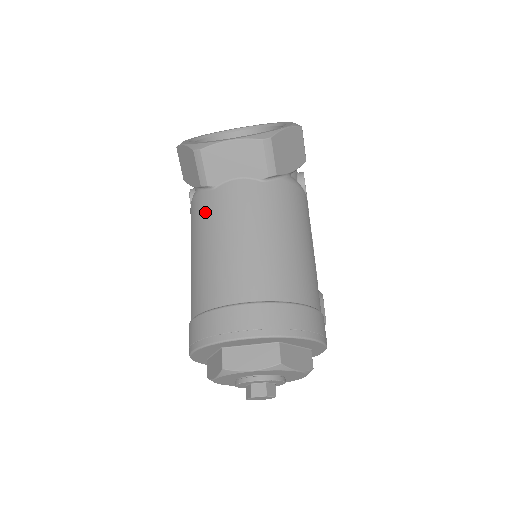
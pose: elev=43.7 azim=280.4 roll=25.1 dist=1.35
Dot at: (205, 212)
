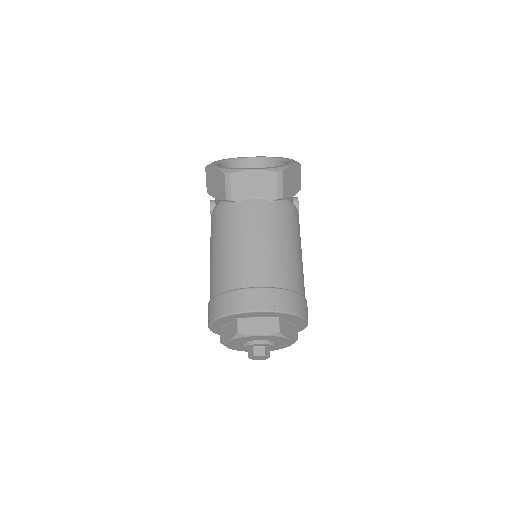
Dot at: (228, 219)
